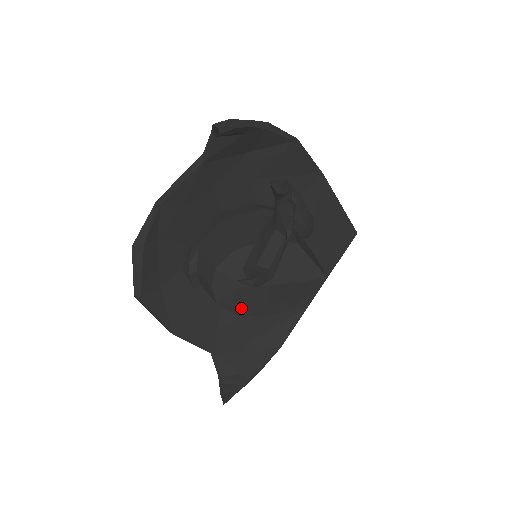
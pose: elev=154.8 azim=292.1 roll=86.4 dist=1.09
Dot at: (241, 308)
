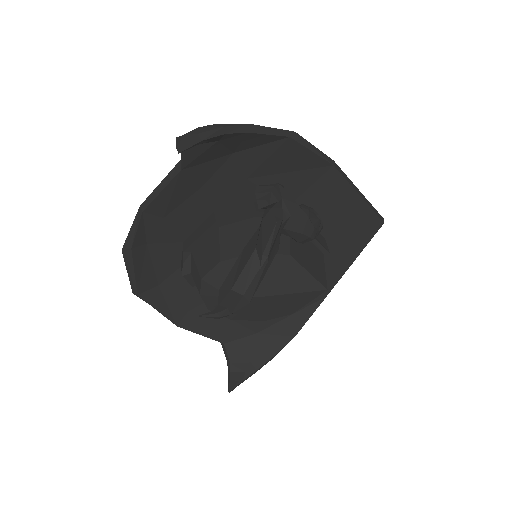
Dot at: (234, 314)
